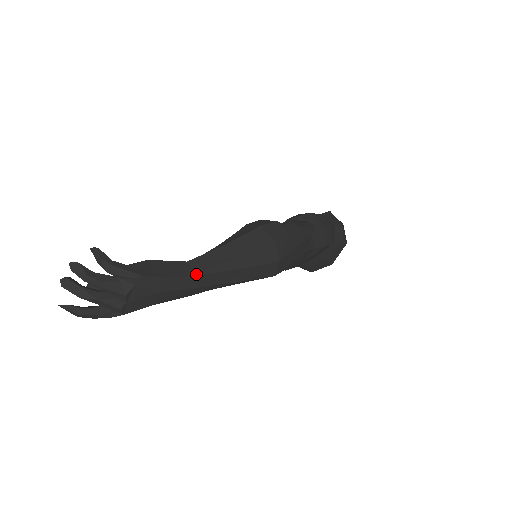
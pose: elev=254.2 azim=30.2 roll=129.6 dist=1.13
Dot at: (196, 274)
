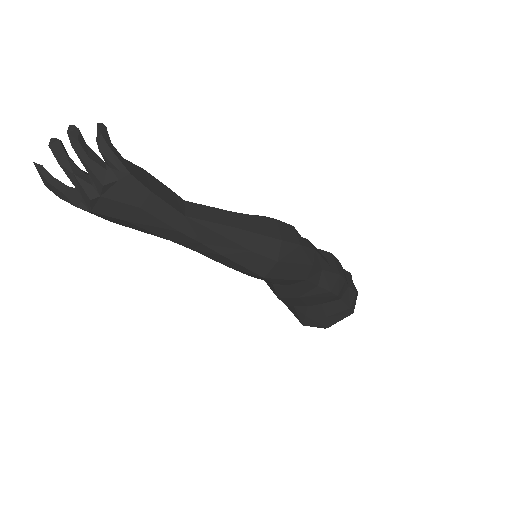
Dot at: (186, 215)
